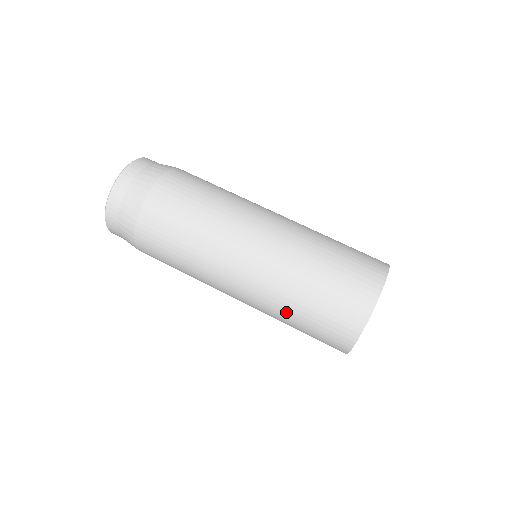
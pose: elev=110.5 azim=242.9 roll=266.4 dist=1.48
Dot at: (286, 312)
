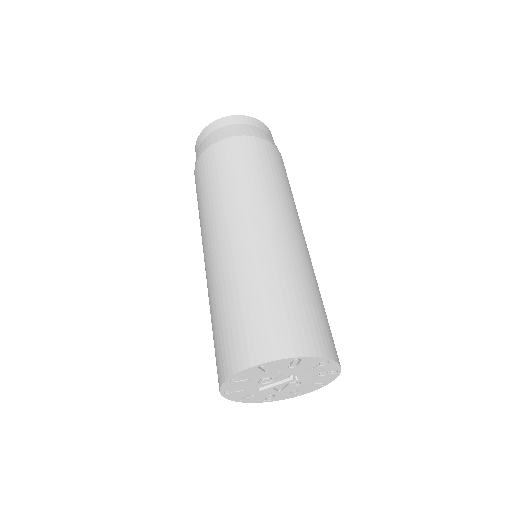
Dot at: (245, 282)
